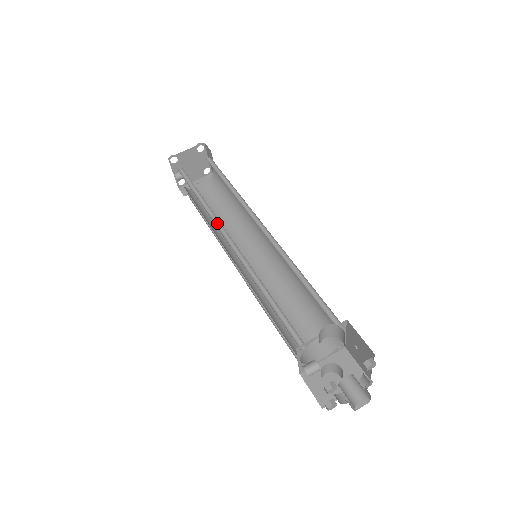
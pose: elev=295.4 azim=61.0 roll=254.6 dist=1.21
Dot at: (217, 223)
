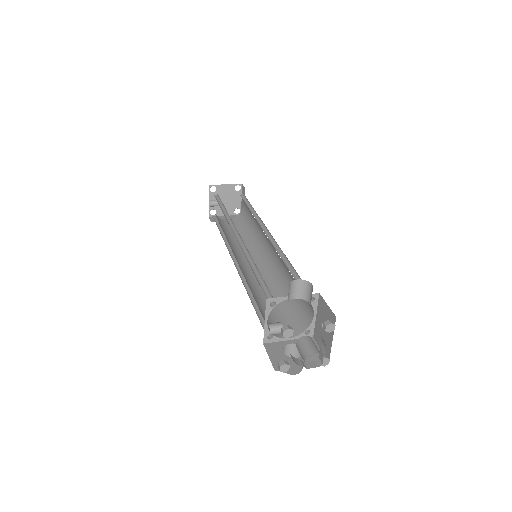
Dot at: (232, 226)
